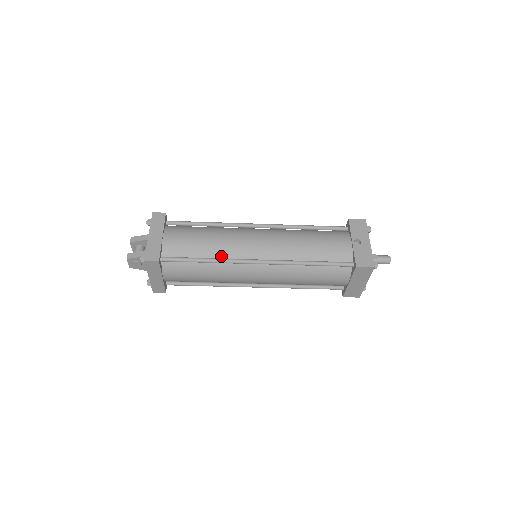
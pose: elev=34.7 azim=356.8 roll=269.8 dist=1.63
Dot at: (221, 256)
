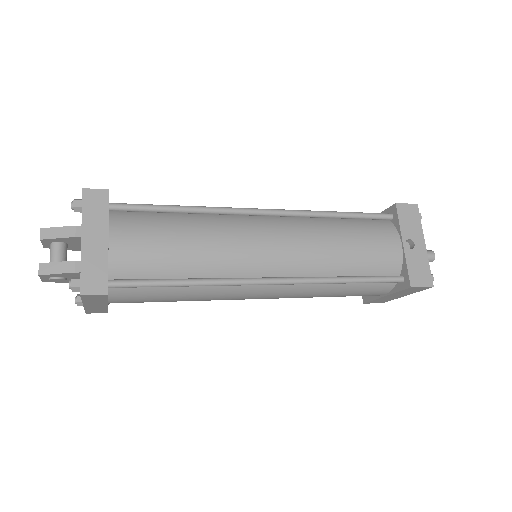
Dot at: (213, 273)
